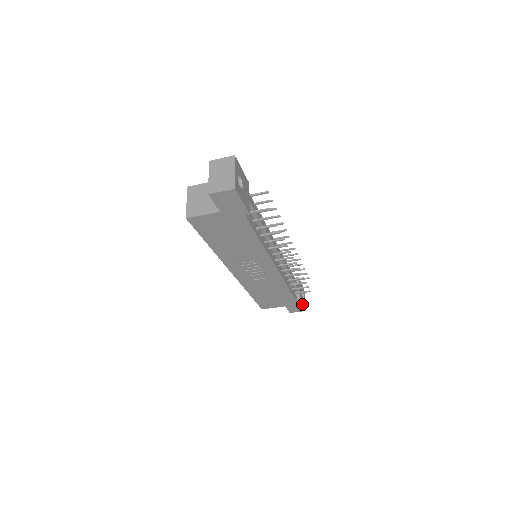
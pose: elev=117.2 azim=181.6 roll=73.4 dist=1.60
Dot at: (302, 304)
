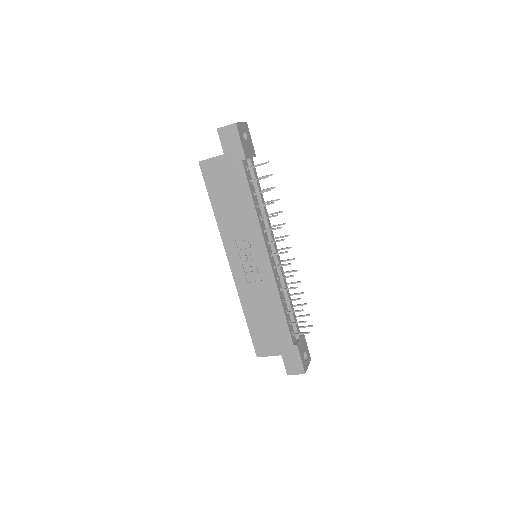
Dot at: (300, 355)
